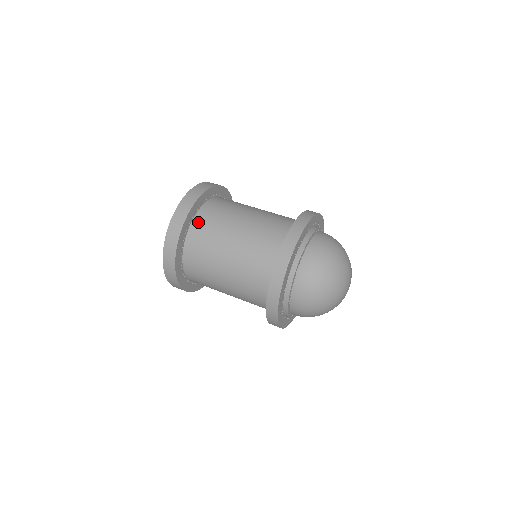
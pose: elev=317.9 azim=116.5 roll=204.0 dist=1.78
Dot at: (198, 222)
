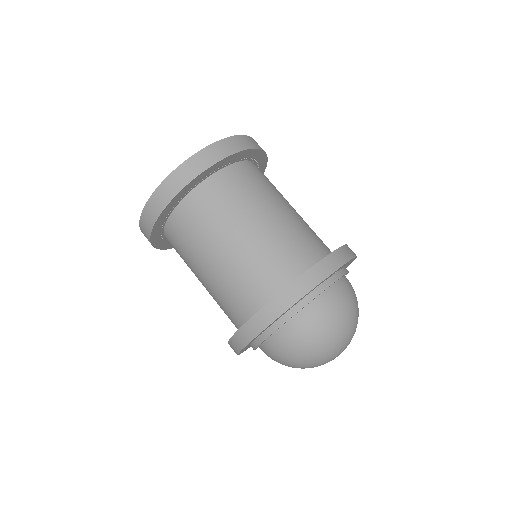
Dot at: (225, 176)
